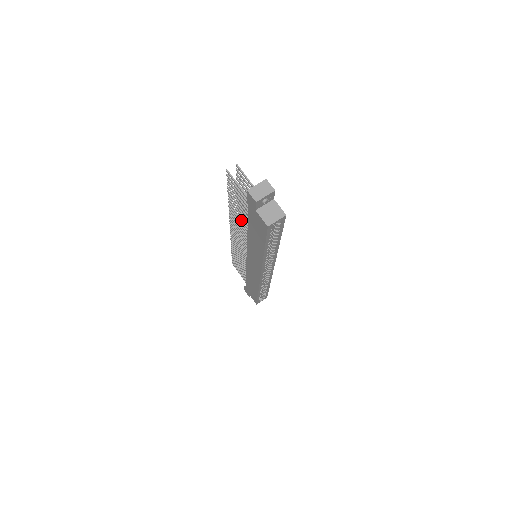
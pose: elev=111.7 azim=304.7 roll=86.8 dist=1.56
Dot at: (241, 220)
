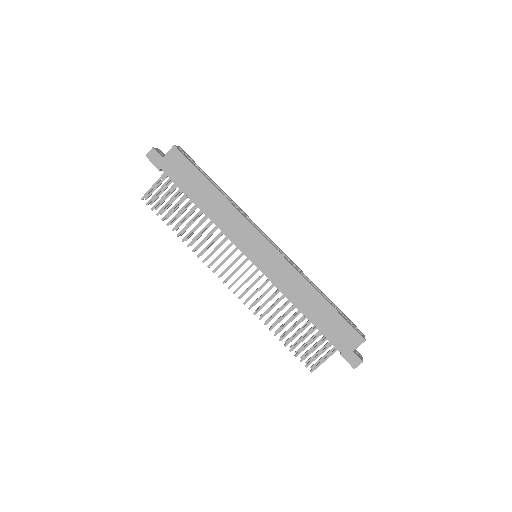
Dot at: (197, 226)
